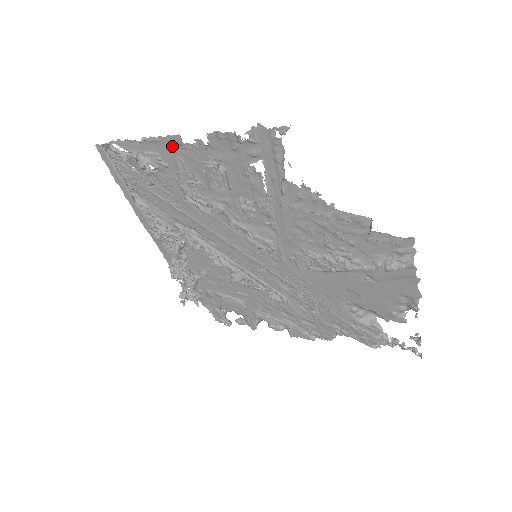
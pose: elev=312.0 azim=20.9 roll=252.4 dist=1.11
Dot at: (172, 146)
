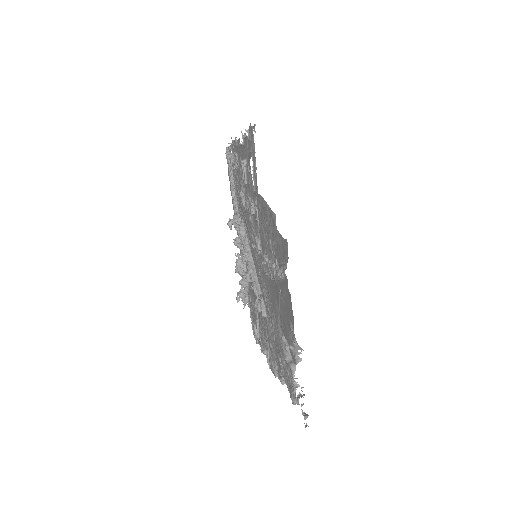
Dot at: (239, 148)
